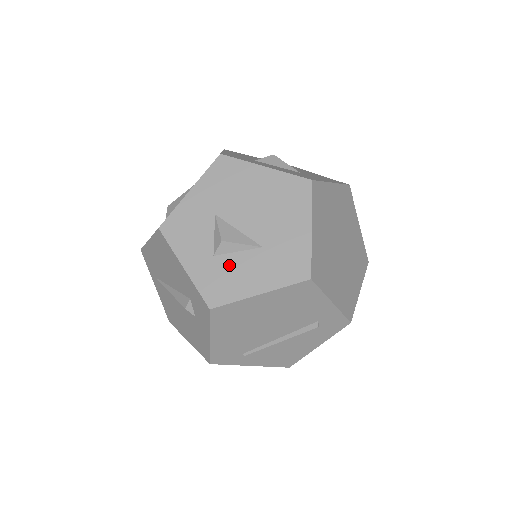
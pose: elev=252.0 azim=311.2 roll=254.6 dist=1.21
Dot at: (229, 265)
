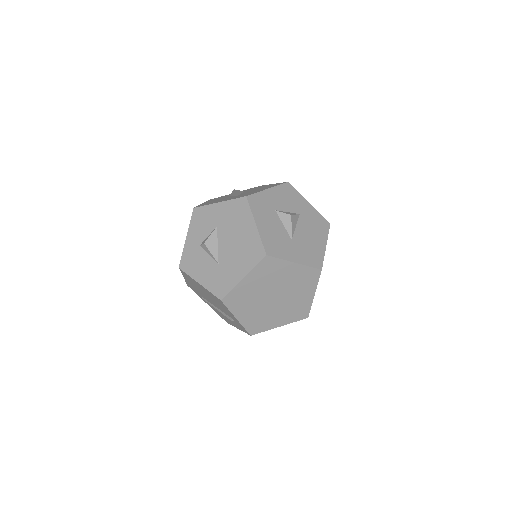
Dot at: (201, 257)
